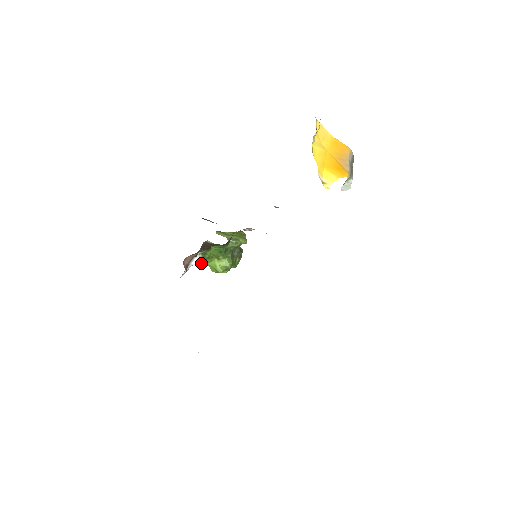
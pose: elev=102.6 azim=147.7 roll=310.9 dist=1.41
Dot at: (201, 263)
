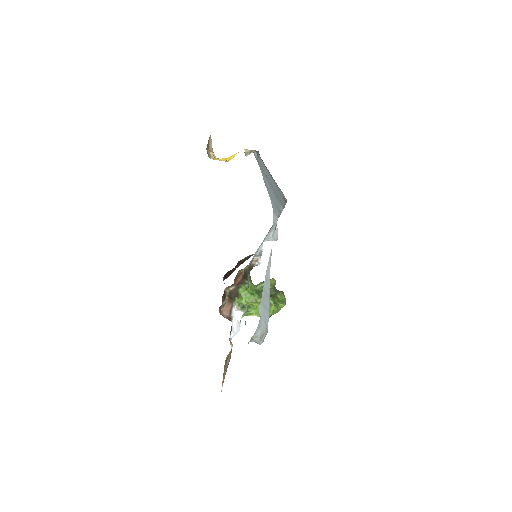
Dot at: (244, 313)
